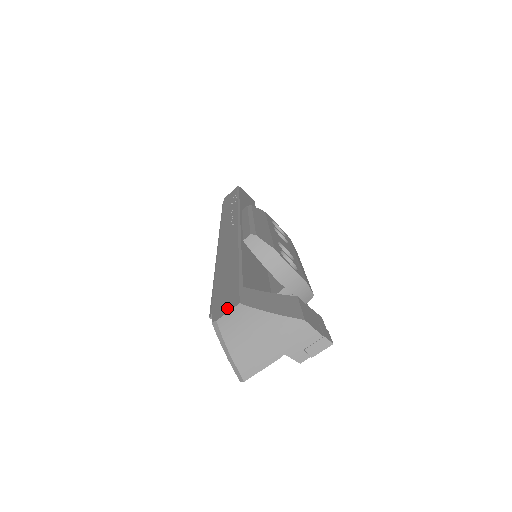
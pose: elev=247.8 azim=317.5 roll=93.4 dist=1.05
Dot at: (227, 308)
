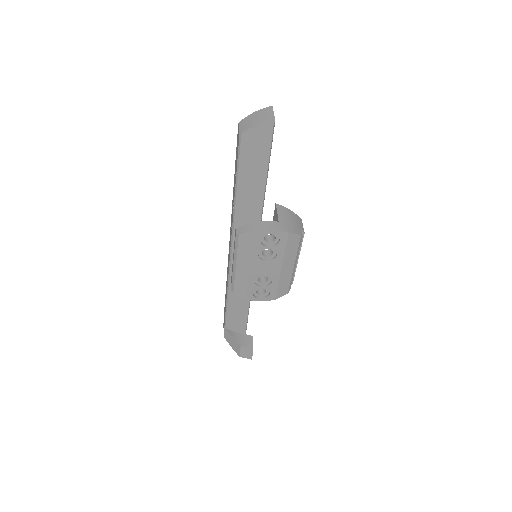
Dot at: occluded
